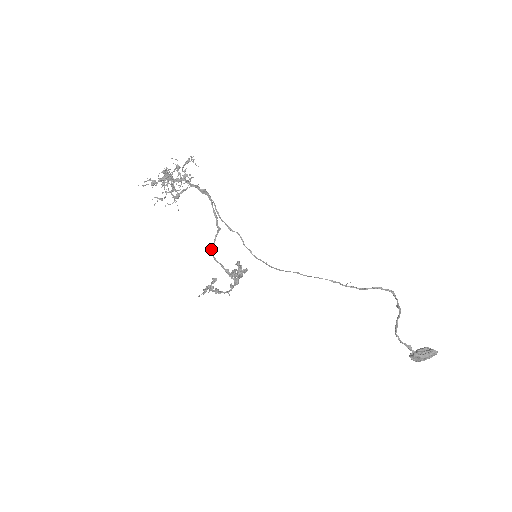
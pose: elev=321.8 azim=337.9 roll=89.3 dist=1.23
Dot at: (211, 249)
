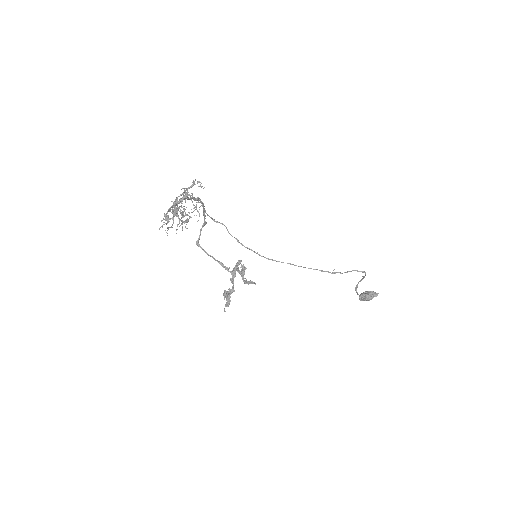
Dot at: (198, 242)
